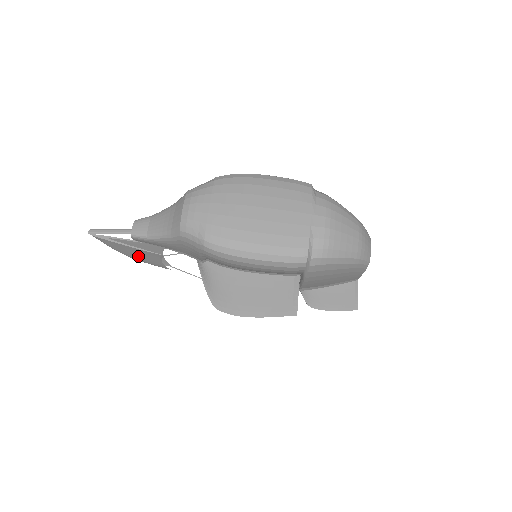
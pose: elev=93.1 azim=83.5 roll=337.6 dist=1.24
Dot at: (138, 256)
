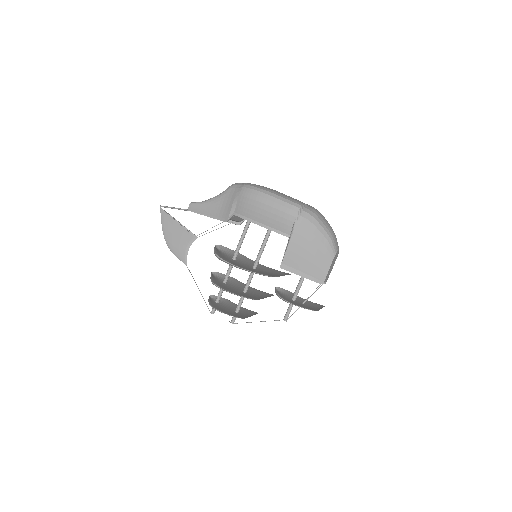
Dot at: (174, 239)
